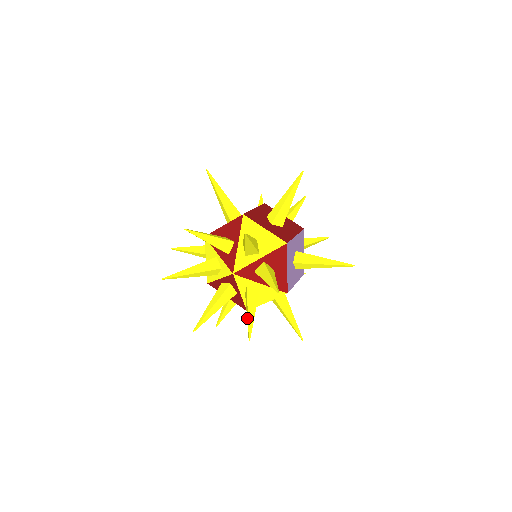
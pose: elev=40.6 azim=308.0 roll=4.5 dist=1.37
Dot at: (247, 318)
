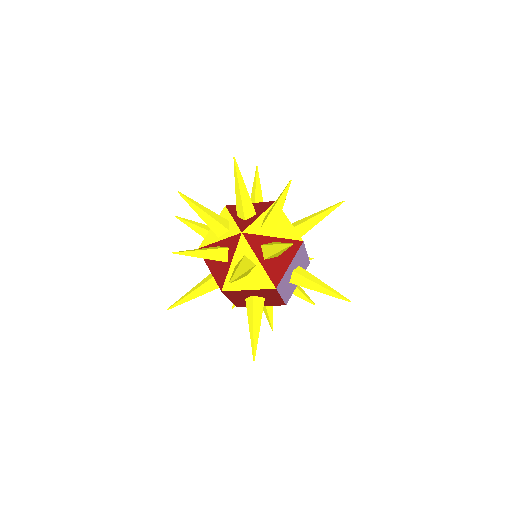
Dot at: (234, 272)
